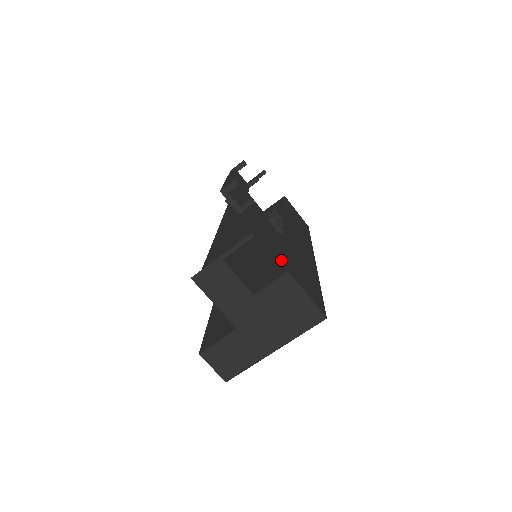
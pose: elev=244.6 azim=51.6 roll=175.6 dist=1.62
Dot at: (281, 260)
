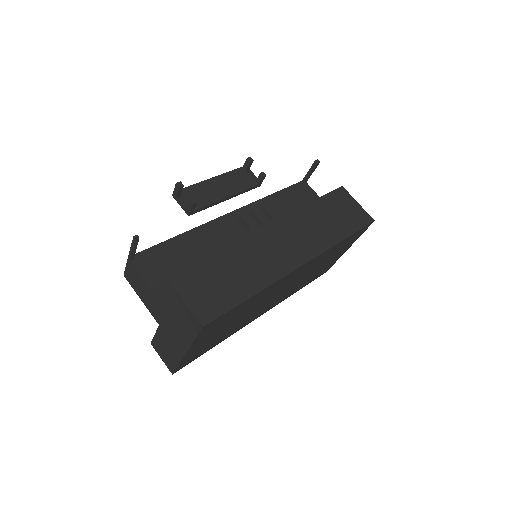
Dot at: occluded
